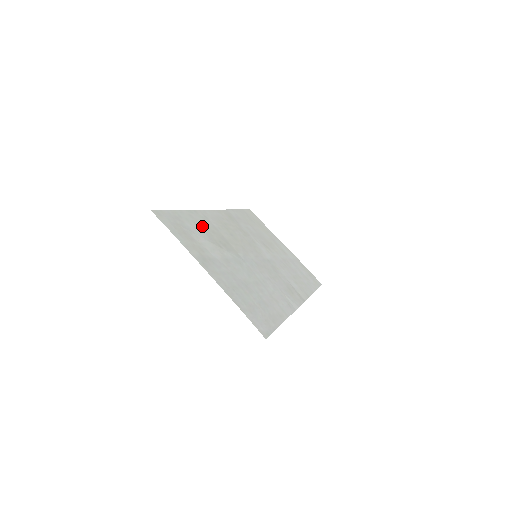
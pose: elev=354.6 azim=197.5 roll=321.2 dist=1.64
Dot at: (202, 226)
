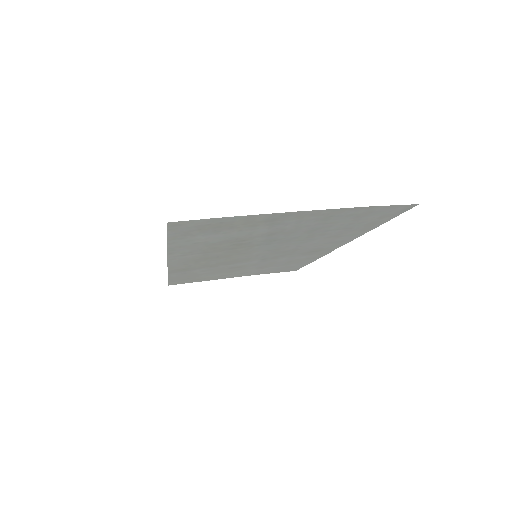
Dot at: (202, 246)
